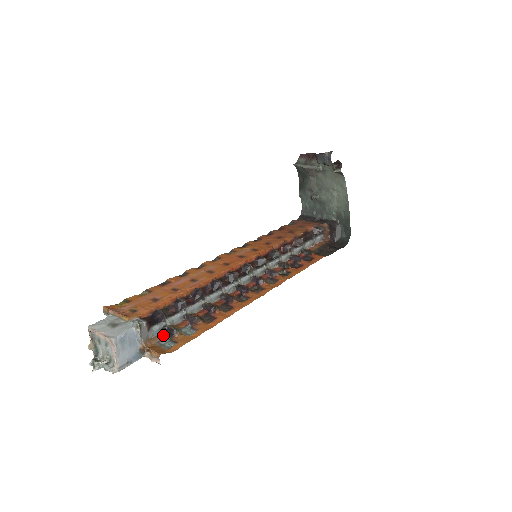
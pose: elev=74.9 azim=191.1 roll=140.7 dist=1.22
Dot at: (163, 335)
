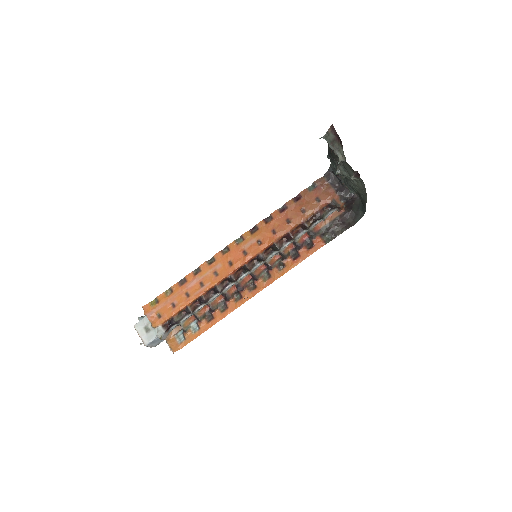
Dot at: (179, 328)
